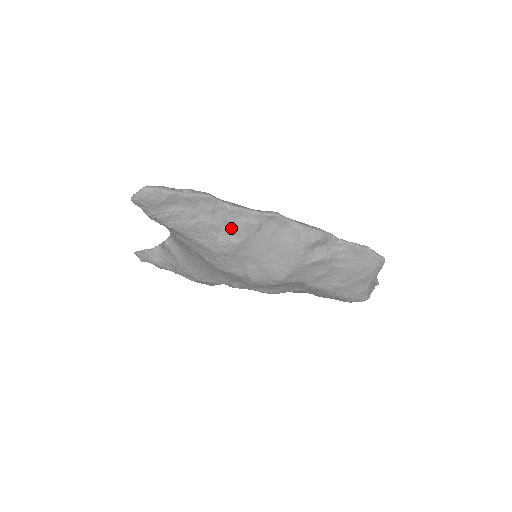
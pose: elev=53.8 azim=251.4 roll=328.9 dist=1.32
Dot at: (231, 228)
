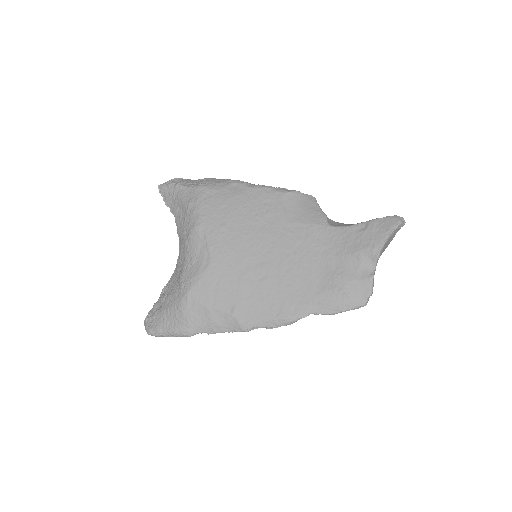
Dot at: occluded
